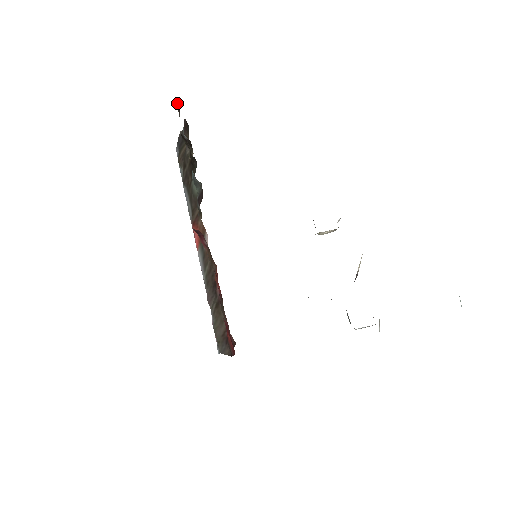
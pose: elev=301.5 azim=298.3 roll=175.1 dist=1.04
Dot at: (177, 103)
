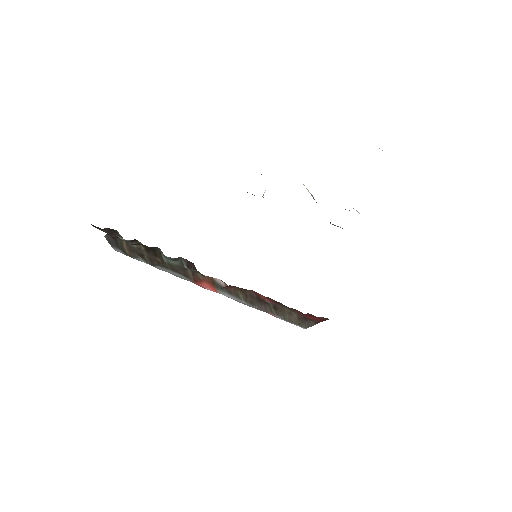
Dot at: (93, 226)
